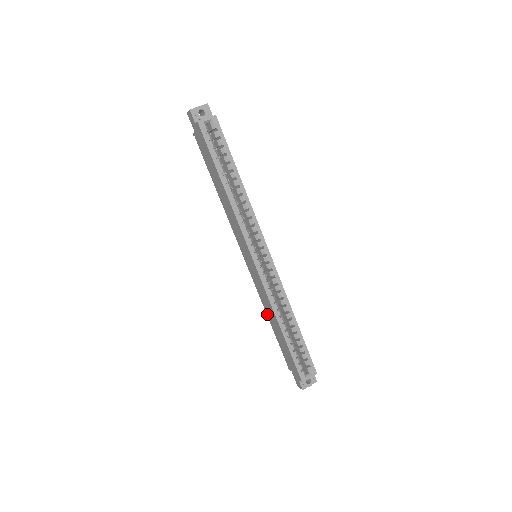
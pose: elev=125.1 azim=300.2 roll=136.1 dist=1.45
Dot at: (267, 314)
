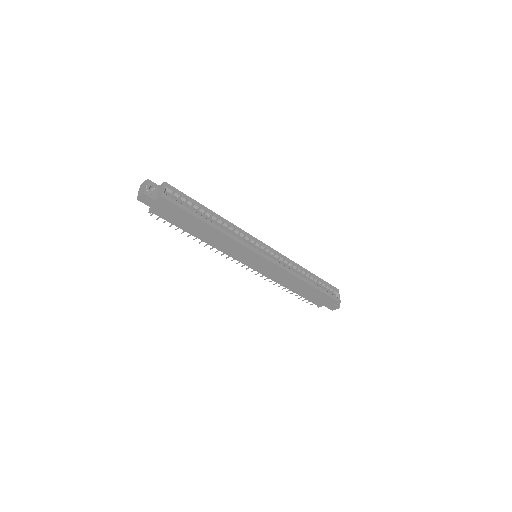
Dot at: (286, 287)
